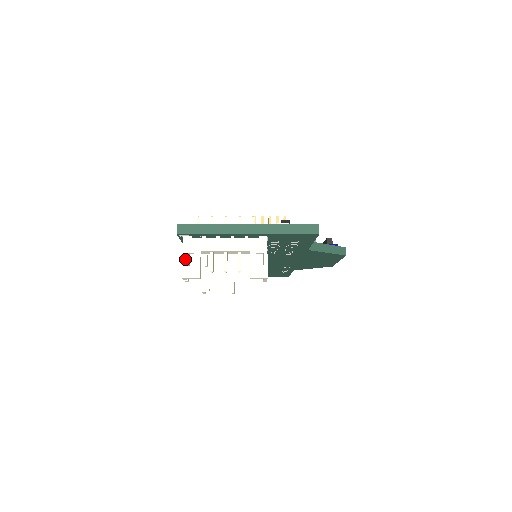
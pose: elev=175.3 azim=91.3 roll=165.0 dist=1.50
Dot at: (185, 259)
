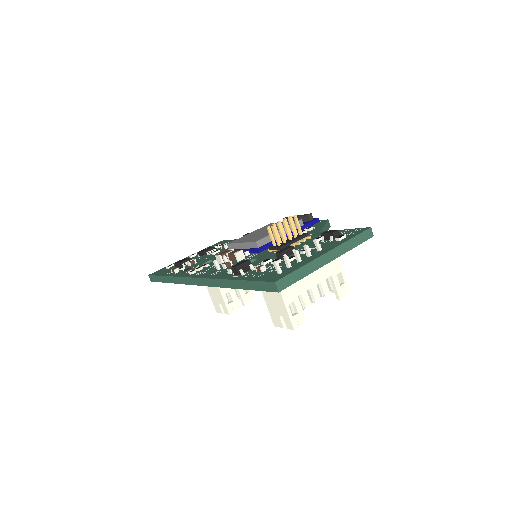
Dot at: (289, 311)
